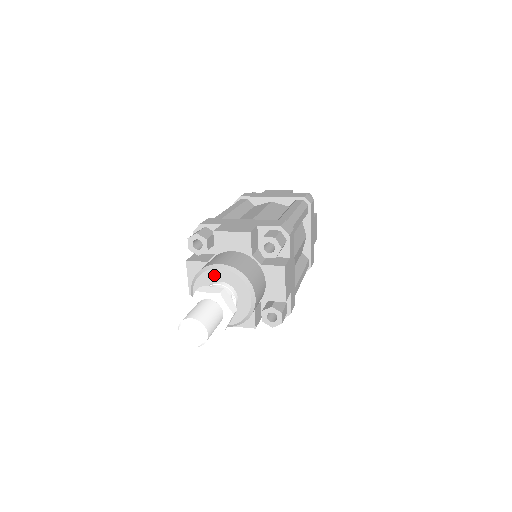
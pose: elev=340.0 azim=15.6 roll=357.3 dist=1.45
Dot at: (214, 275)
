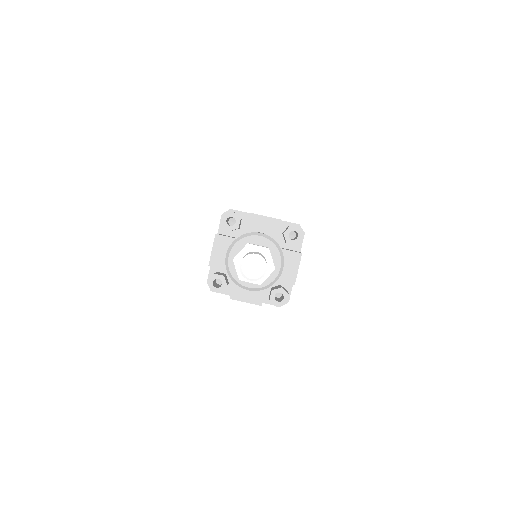
Dot at: (254, 241)
